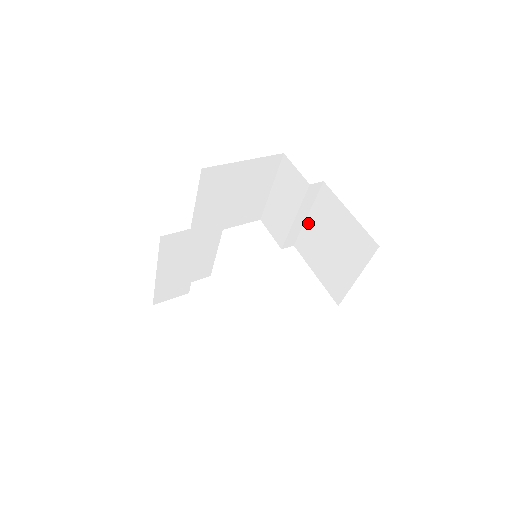
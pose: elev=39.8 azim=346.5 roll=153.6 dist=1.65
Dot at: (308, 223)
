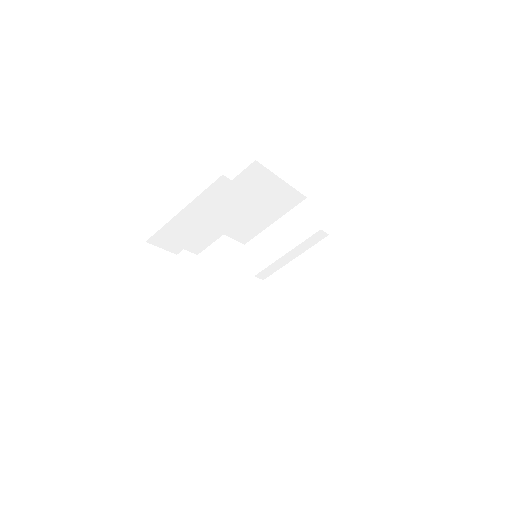
Dot at: (292, 264)
